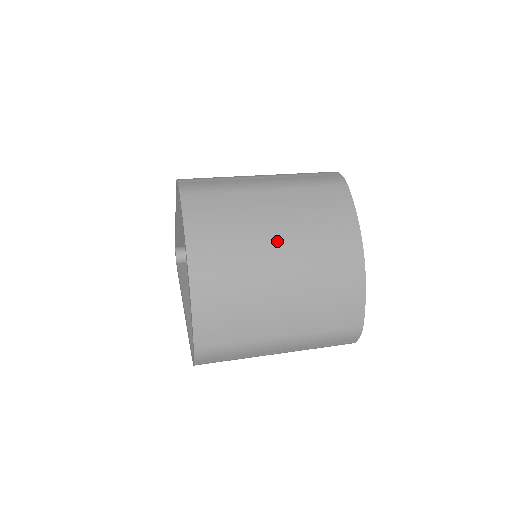
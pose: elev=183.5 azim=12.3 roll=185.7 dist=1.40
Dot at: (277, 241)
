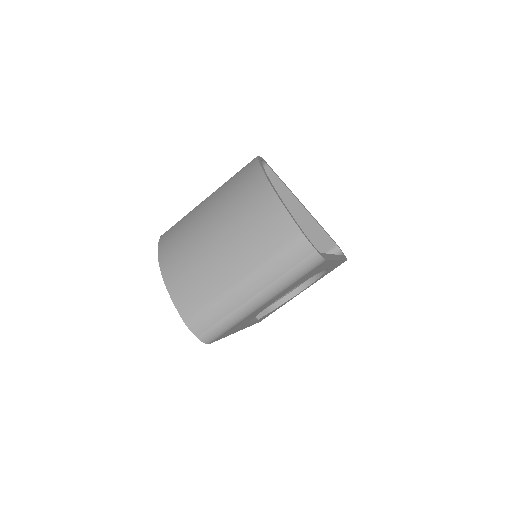
Dot at: (209, 218)
